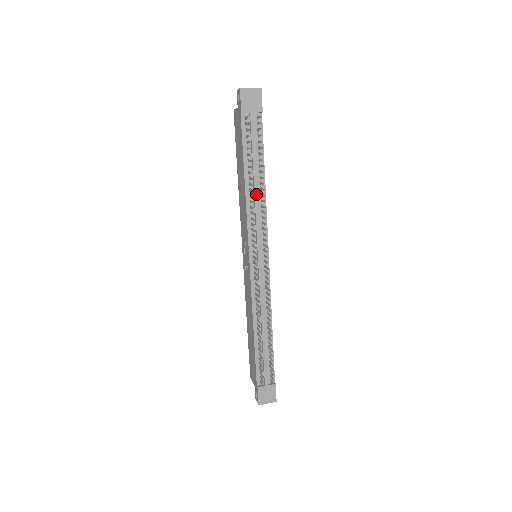
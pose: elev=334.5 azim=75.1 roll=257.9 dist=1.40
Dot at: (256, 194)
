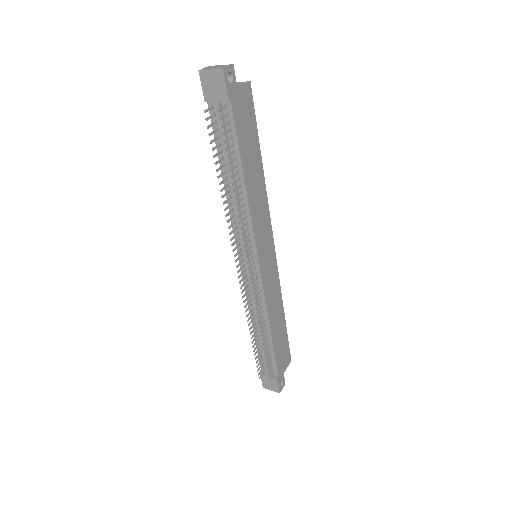
Dot at: occluded
